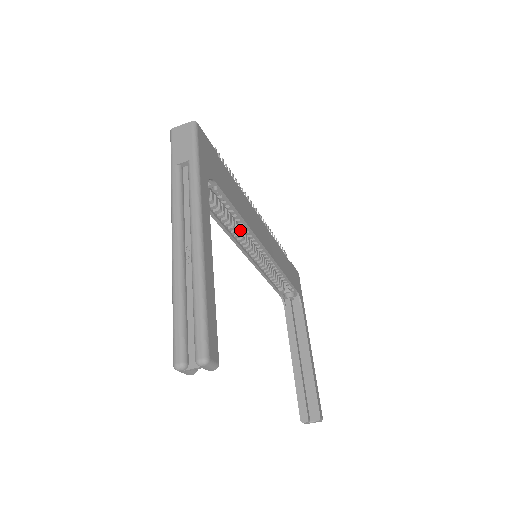
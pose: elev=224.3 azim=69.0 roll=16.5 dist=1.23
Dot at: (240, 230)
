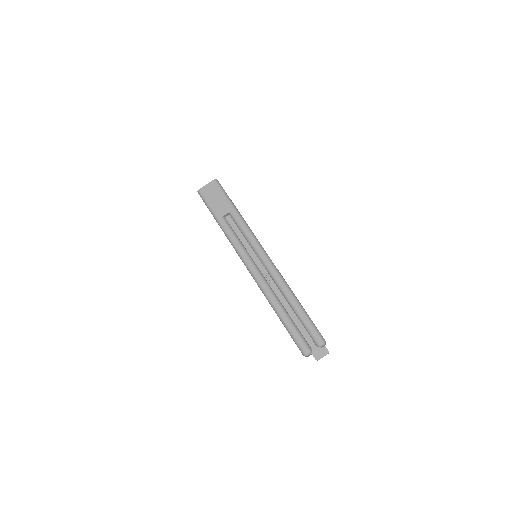
Dot at: occluded
